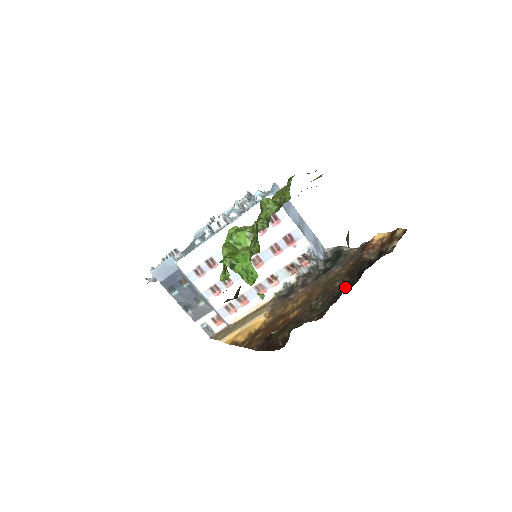
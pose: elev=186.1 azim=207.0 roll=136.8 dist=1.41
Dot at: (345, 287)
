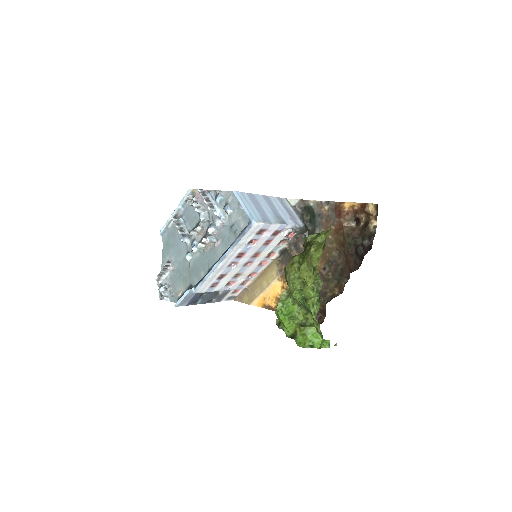
Dot at: (350, 265)
